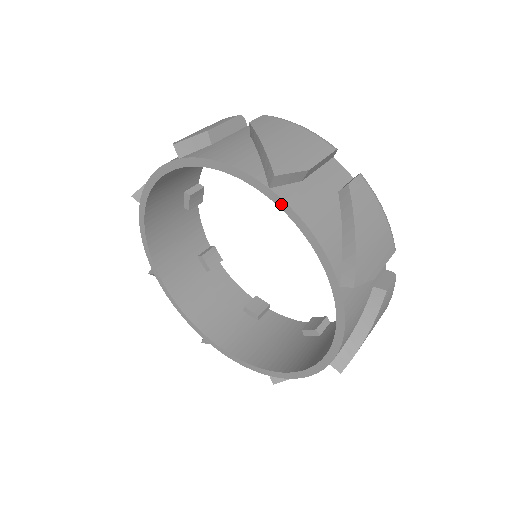
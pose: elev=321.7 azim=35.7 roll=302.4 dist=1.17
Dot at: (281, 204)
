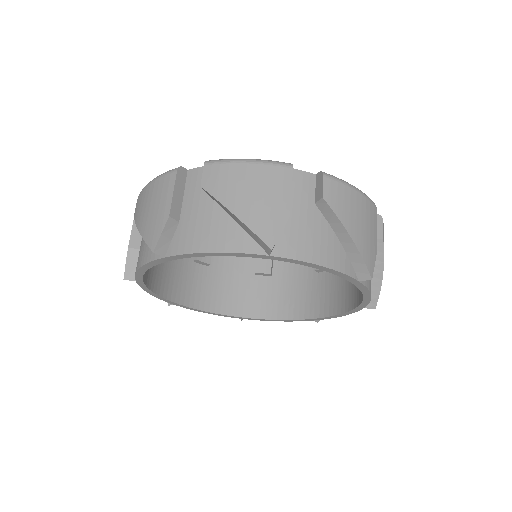
Dot at: (285, 260)
